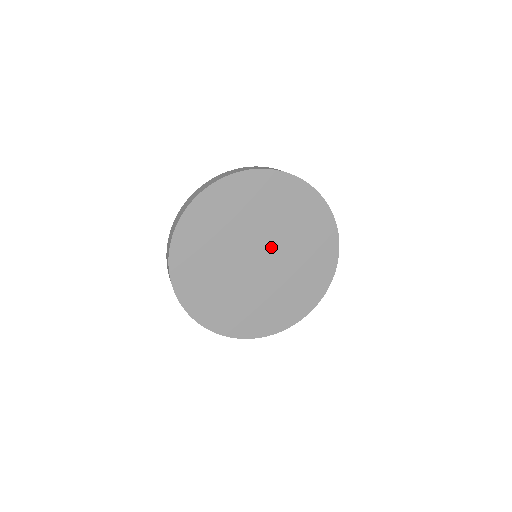
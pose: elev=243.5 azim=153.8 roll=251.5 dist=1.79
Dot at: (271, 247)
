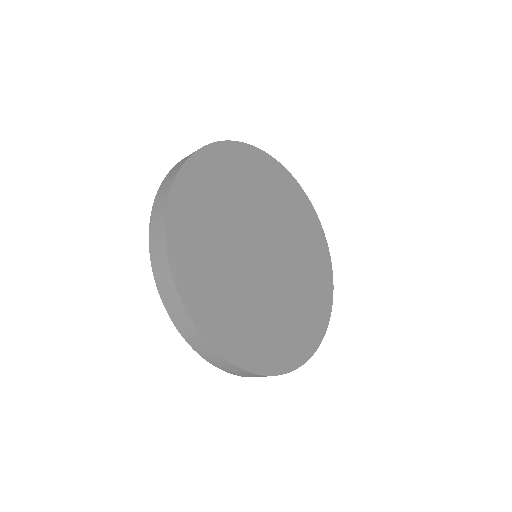
Dot at: (271, 237)
